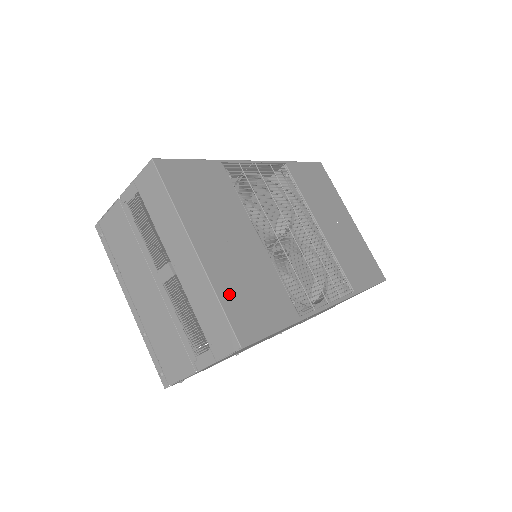
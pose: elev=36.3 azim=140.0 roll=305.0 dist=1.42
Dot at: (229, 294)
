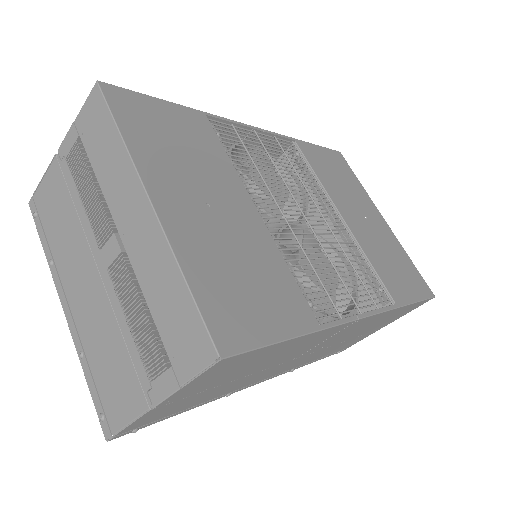
Dot at: (204, 273)
